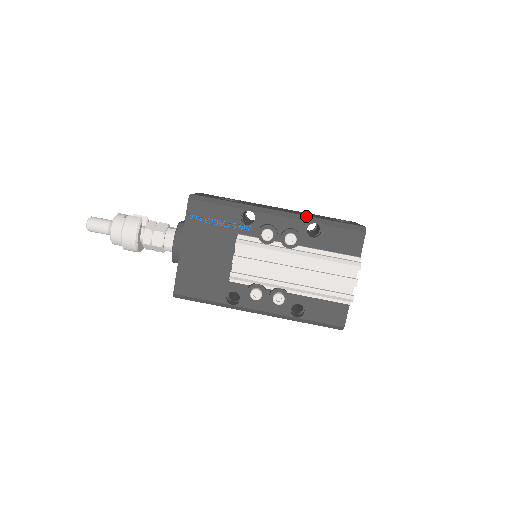
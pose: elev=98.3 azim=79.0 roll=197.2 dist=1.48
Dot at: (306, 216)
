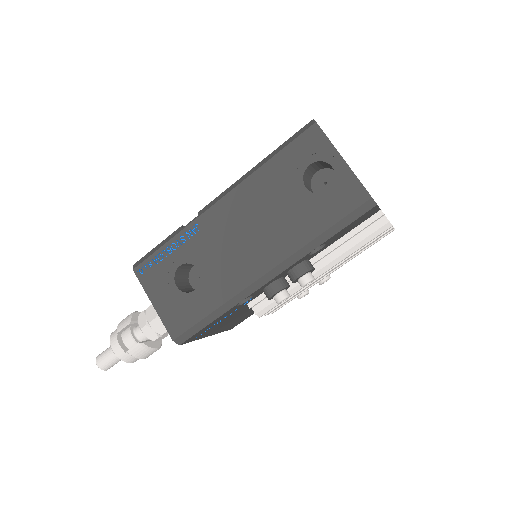
Dot at: (298, 252)
